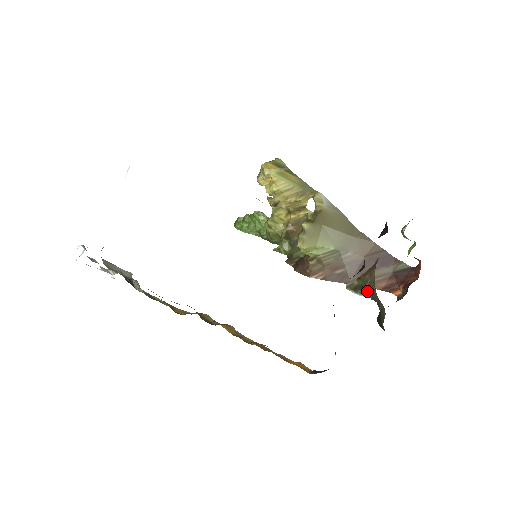
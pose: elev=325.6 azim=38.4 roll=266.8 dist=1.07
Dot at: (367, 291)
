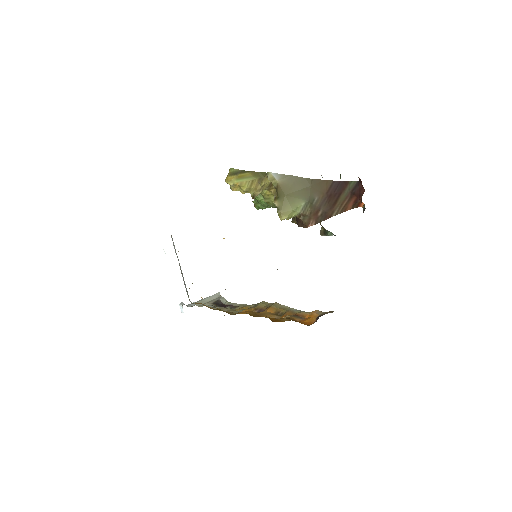
Dot at: (330, 232)
